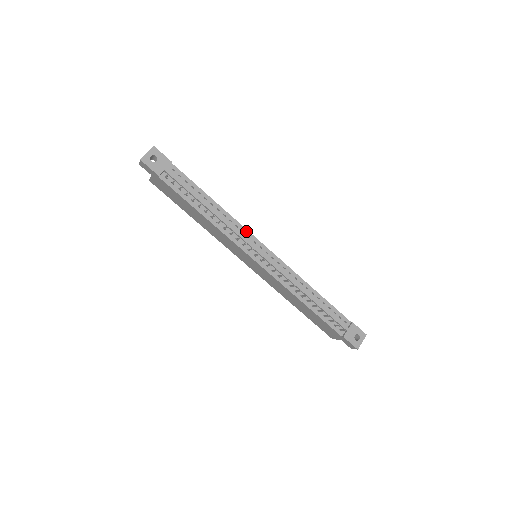
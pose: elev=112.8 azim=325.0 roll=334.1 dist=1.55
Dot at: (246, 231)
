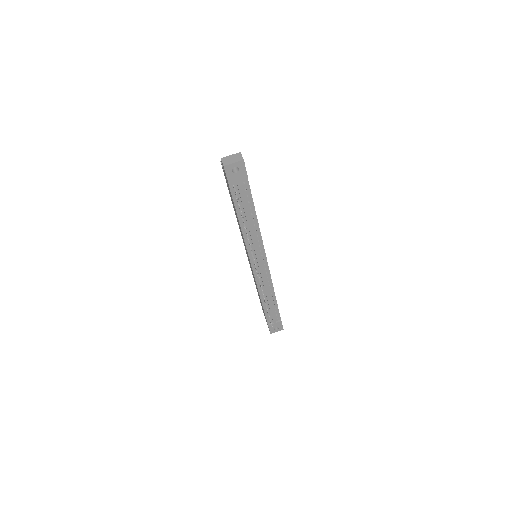
Dot at: (262, 246)
